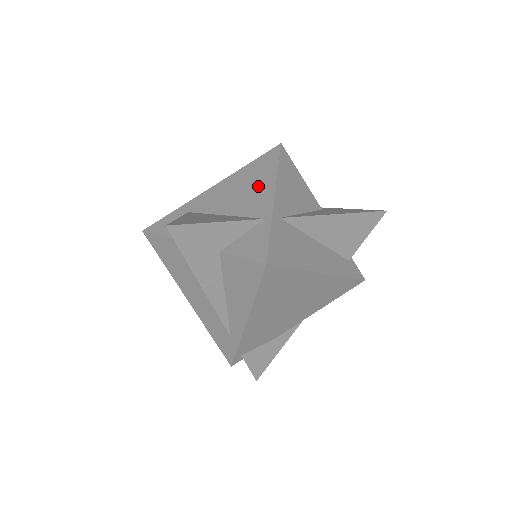
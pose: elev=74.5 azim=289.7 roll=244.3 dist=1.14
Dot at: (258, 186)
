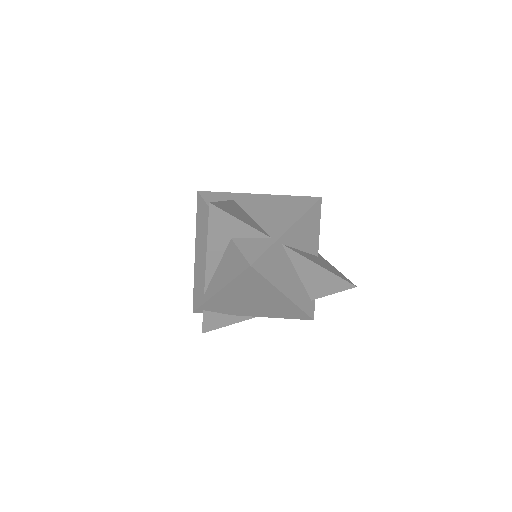
Dot at: (285, 215)
